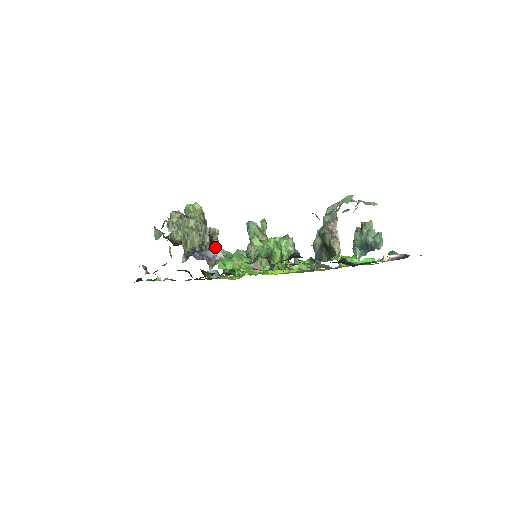
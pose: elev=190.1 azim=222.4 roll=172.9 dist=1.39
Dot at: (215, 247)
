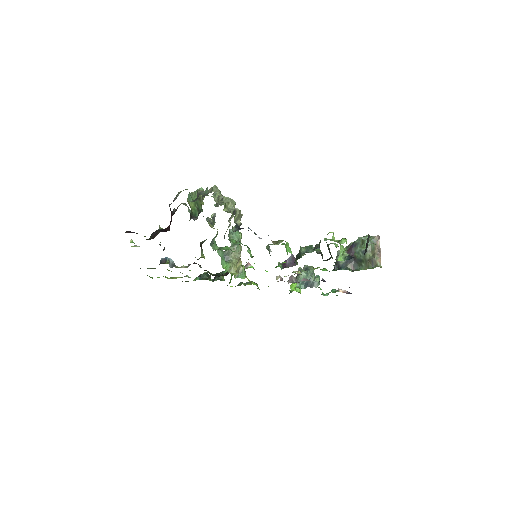
Dot at: (216, 235)
